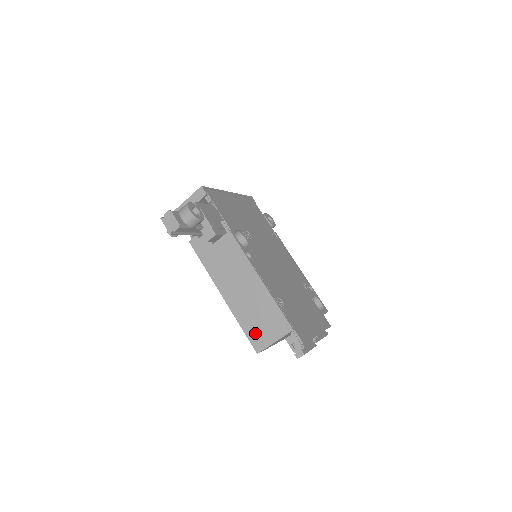
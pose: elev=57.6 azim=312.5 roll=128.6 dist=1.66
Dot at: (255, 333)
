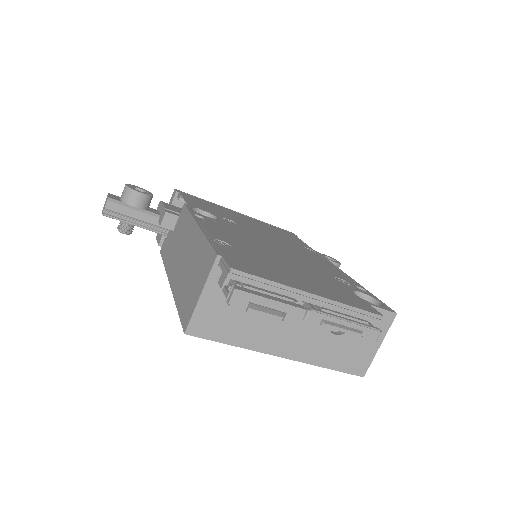
Dot at: (186, 302)
